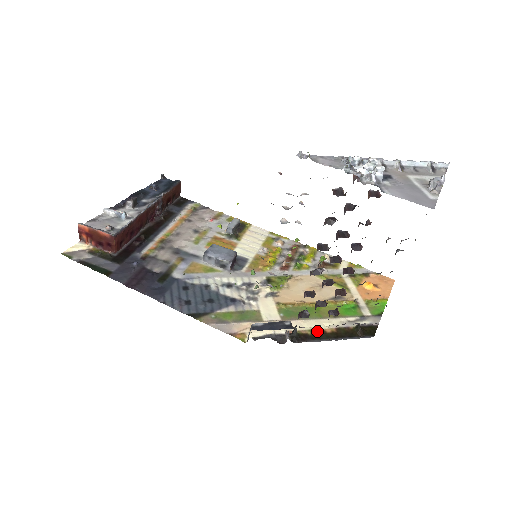
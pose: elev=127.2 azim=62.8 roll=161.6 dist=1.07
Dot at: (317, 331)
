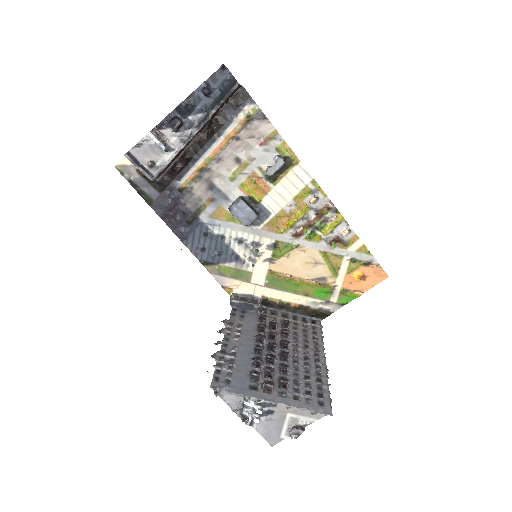
Dot at: (284, 303)
